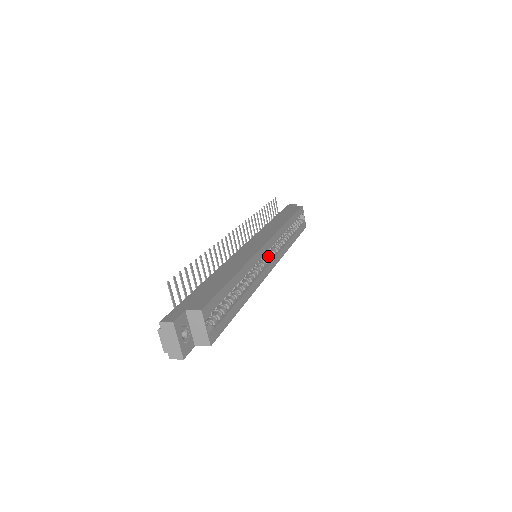
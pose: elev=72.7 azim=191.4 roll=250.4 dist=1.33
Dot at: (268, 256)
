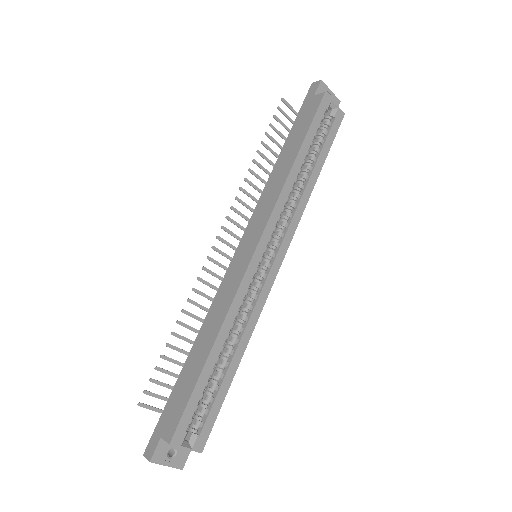
Dot at: (269, 253)
